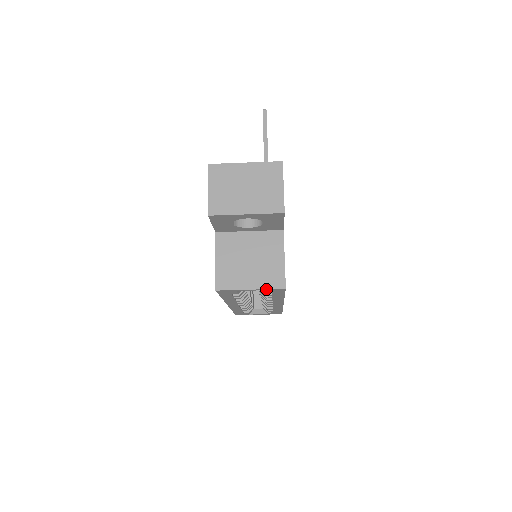
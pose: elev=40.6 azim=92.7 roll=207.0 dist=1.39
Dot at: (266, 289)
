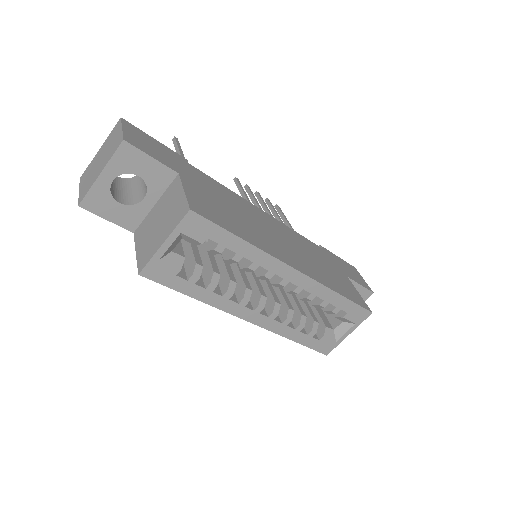
Dot at: (177, 229)
